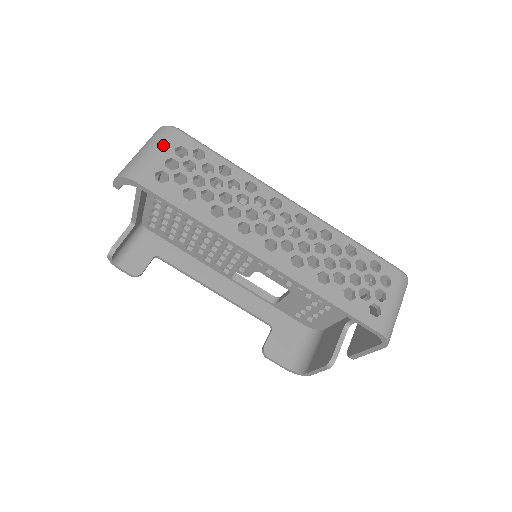
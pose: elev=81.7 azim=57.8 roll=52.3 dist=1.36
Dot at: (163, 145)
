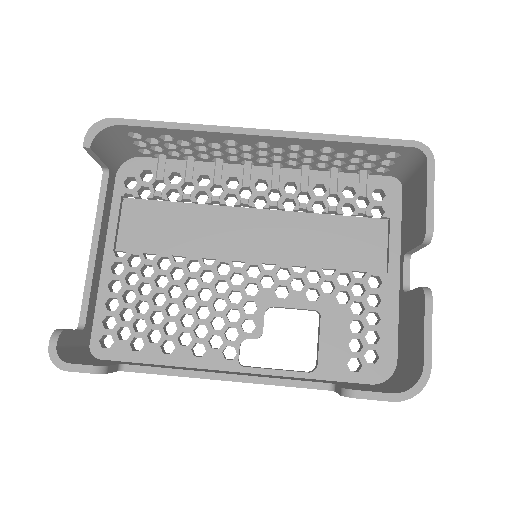
Dot at: occluded
